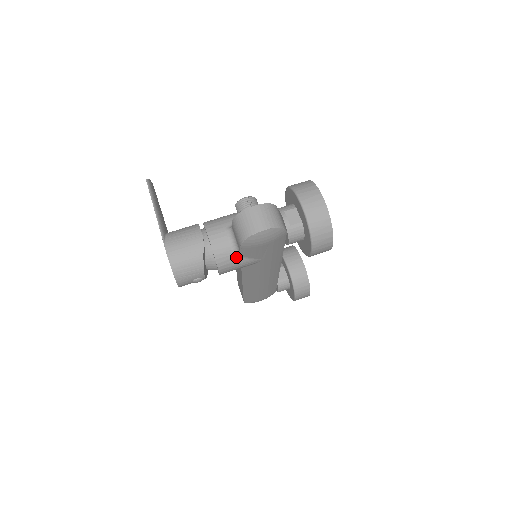
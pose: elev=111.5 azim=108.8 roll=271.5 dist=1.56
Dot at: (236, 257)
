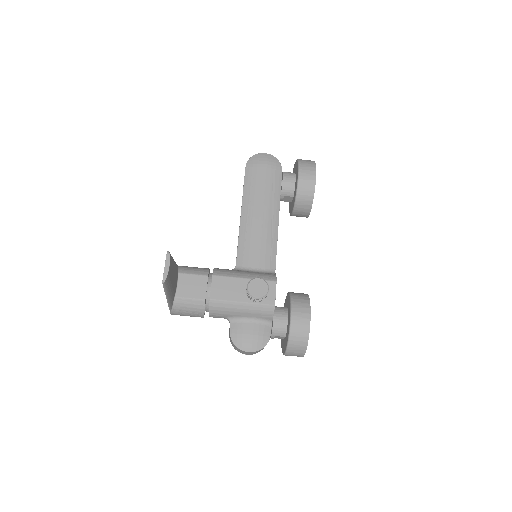
Dot at: occluded
